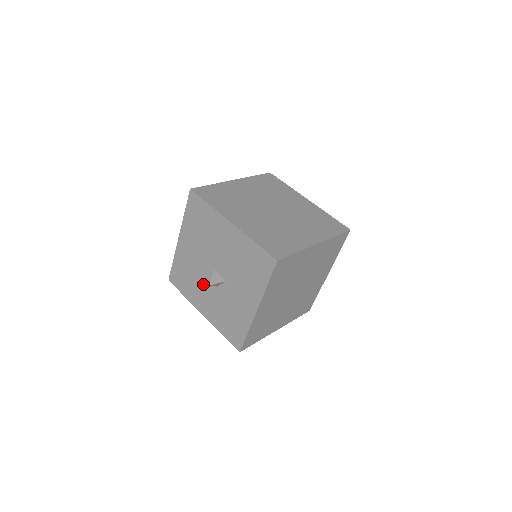
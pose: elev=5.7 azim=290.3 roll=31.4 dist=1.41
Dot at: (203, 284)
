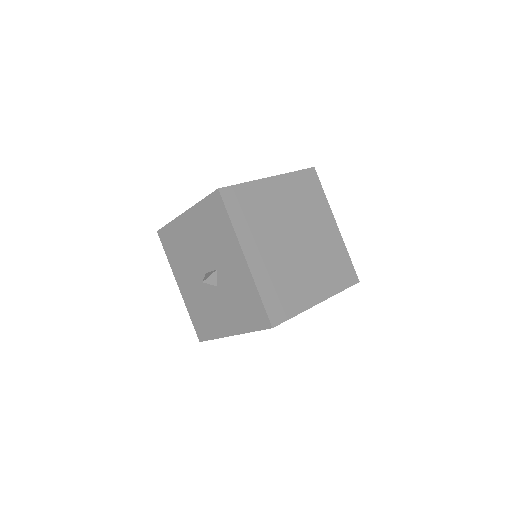
Dot at: (212, 302)
